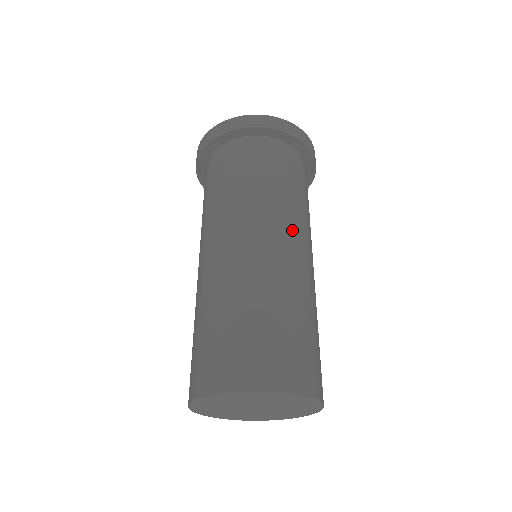
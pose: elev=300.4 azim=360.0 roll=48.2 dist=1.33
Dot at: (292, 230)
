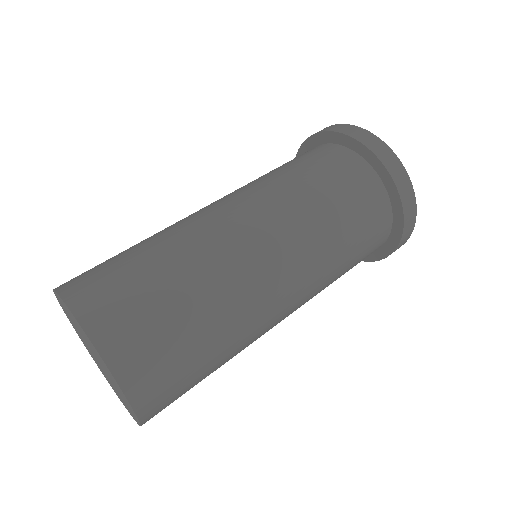
Dot at: (238, 196)
